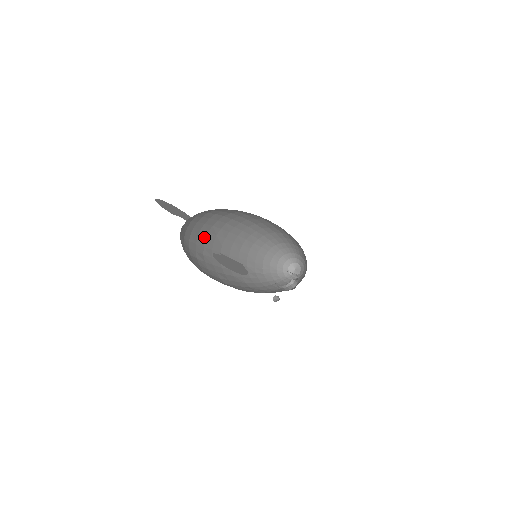
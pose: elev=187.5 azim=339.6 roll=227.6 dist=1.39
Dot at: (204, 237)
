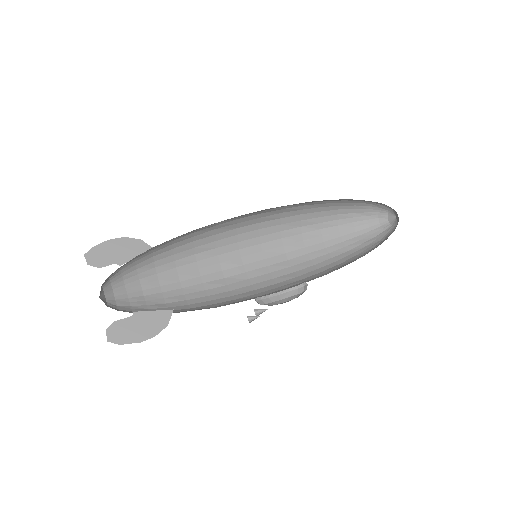
Dot at: (189, 241)
